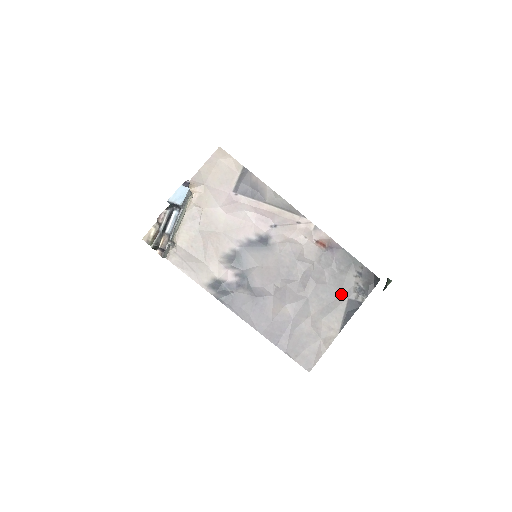
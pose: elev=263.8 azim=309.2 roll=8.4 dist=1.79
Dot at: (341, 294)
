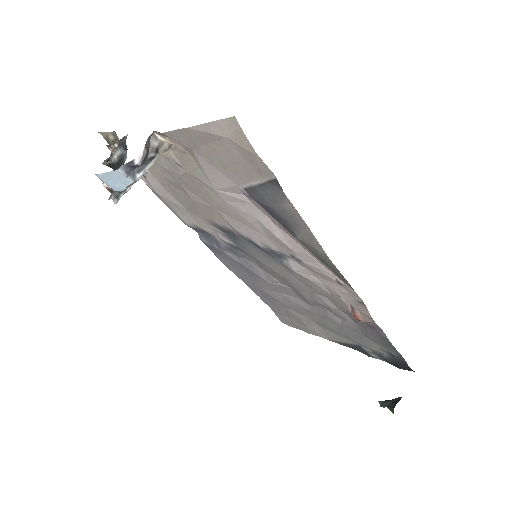
Dot at: (353, 339)
